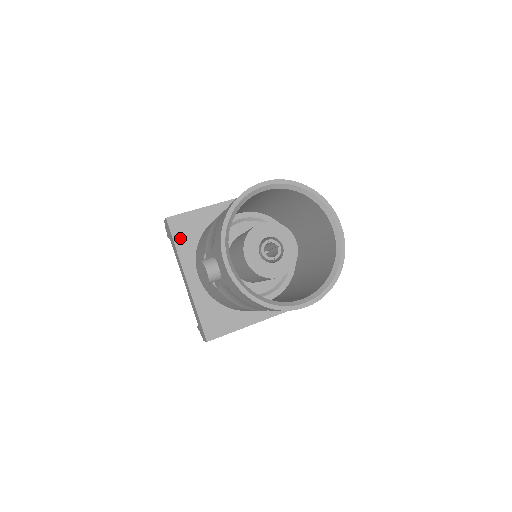
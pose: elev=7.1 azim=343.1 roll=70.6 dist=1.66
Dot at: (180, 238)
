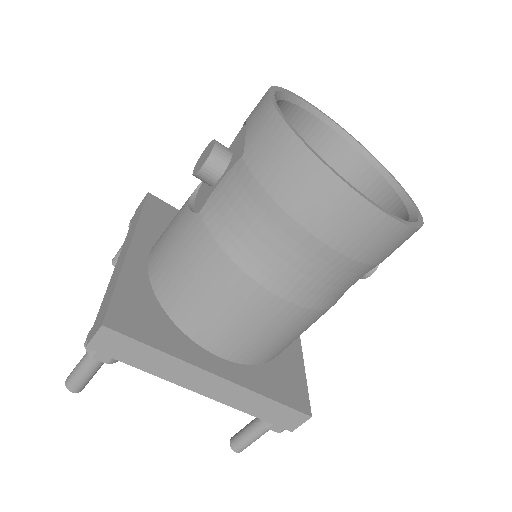
Dot at: (152, 215)
